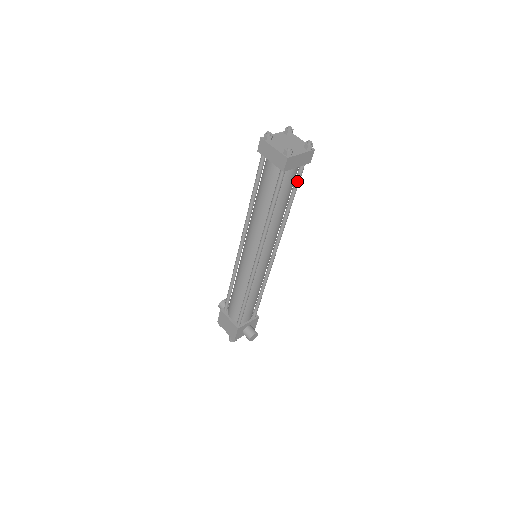
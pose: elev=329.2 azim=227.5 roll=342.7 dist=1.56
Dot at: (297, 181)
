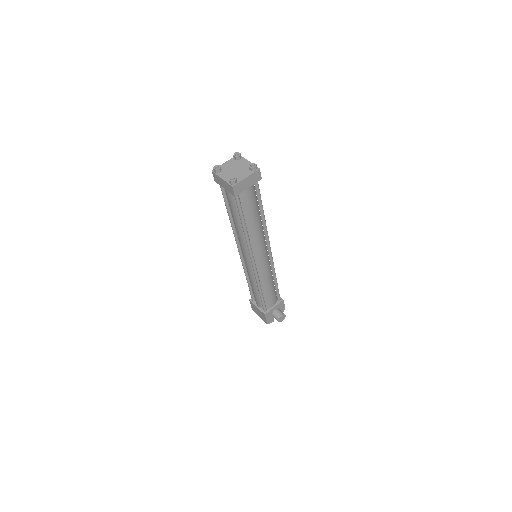
Dot at: (258, 195)
